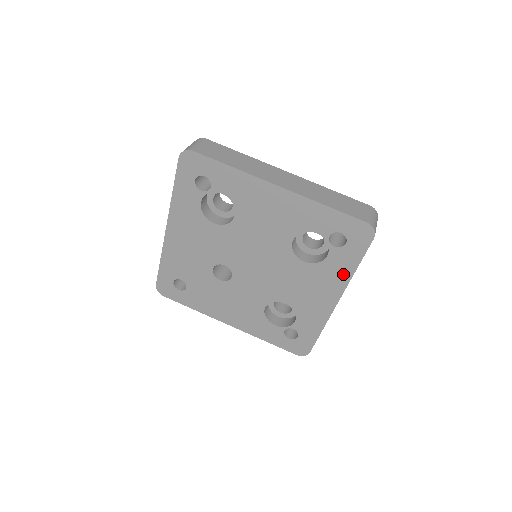
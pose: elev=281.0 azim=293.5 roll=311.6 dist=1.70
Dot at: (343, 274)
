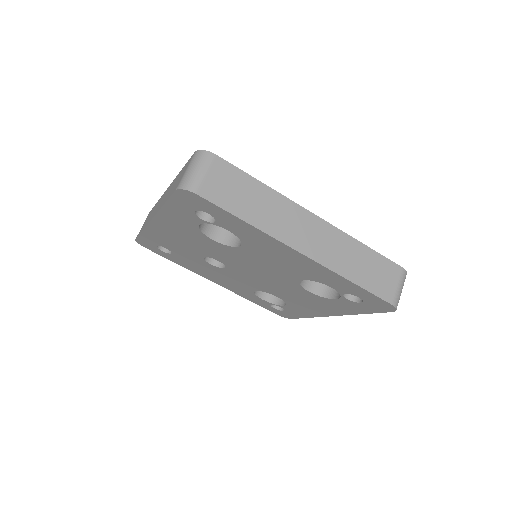
Dot at: (347, 310)
